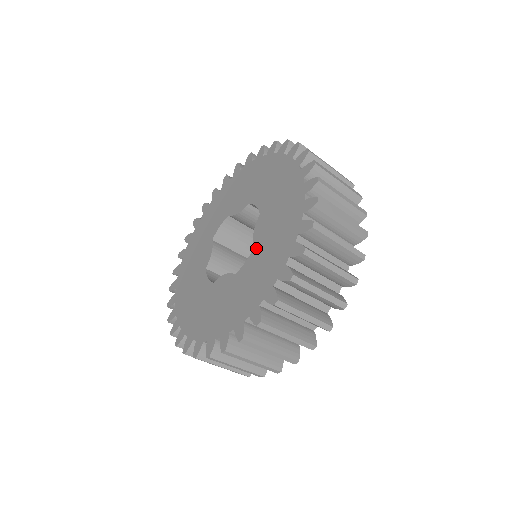
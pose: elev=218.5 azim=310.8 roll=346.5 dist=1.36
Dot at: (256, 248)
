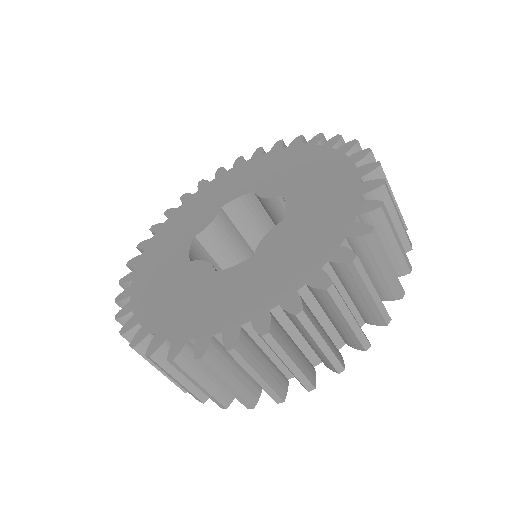
Dot at: (254, 259)
